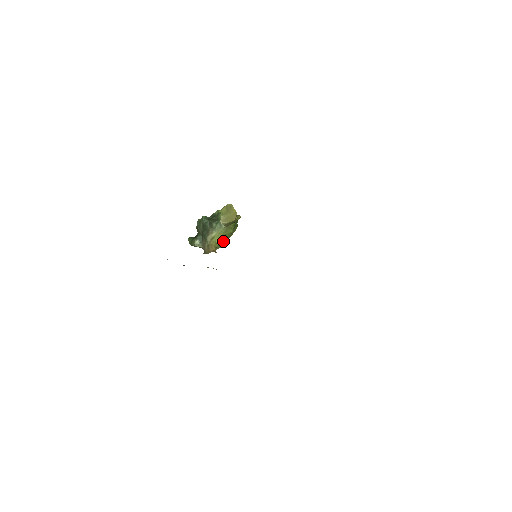
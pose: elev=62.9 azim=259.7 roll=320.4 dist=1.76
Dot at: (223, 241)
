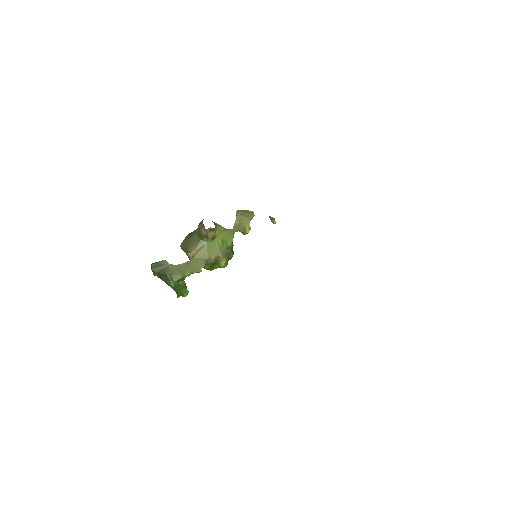
Dot at: (206, 262)
